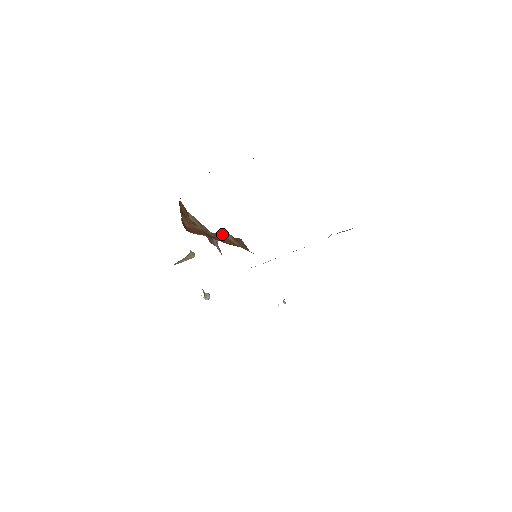
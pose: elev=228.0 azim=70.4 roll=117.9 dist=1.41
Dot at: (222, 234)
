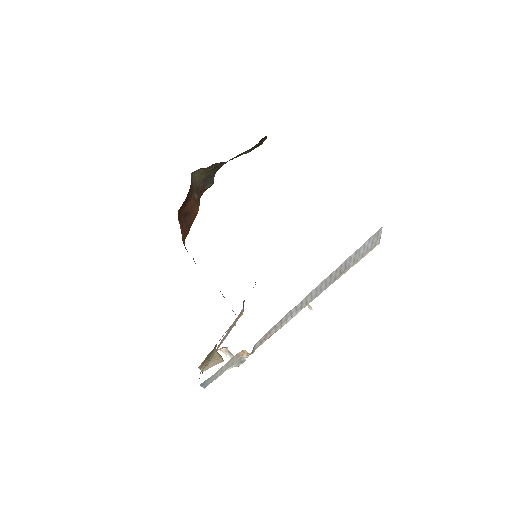
Dot at: occluded
